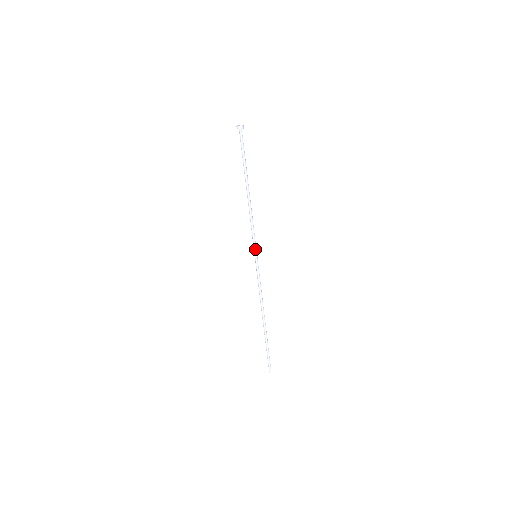
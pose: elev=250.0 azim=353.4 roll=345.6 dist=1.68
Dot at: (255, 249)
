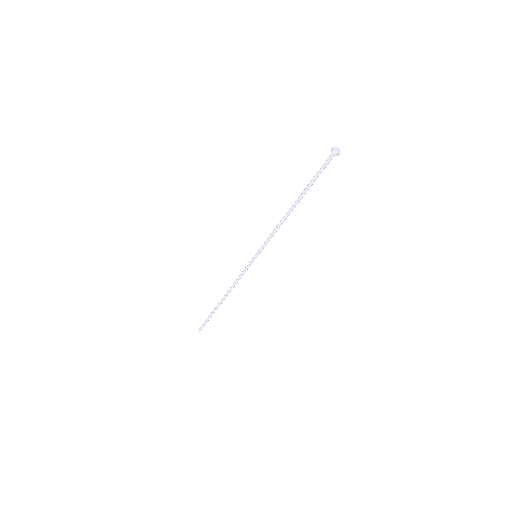
Dot at: (260, 252)
